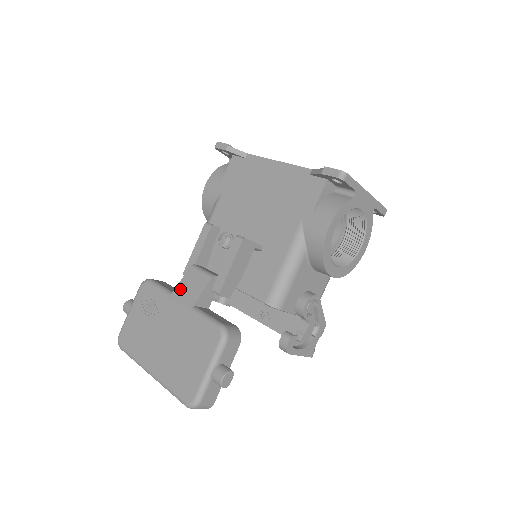
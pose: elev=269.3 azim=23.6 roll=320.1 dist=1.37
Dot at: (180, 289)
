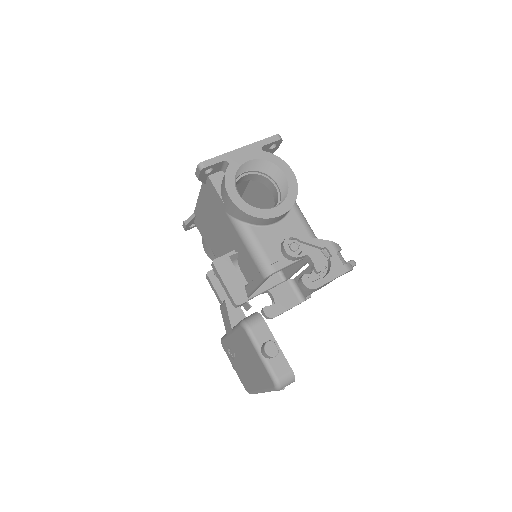
Dot at: (225, 326)
